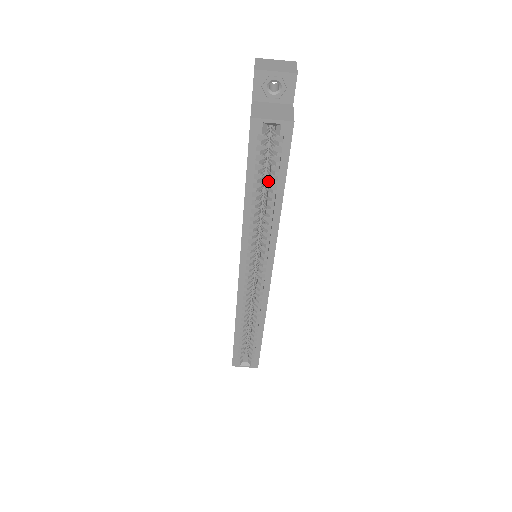
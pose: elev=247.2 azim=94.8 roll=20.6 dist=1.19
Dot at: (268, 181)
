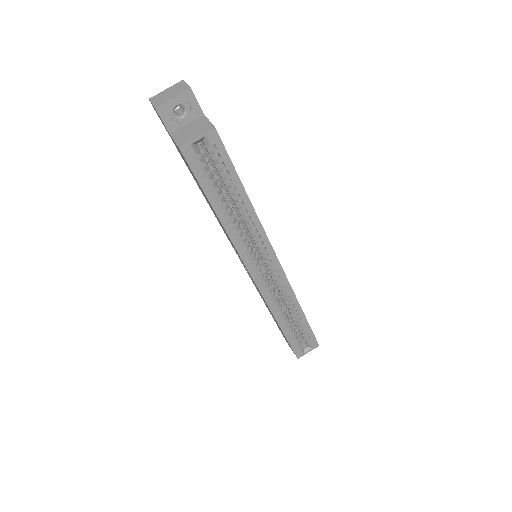
Dot at: (226, 189)
